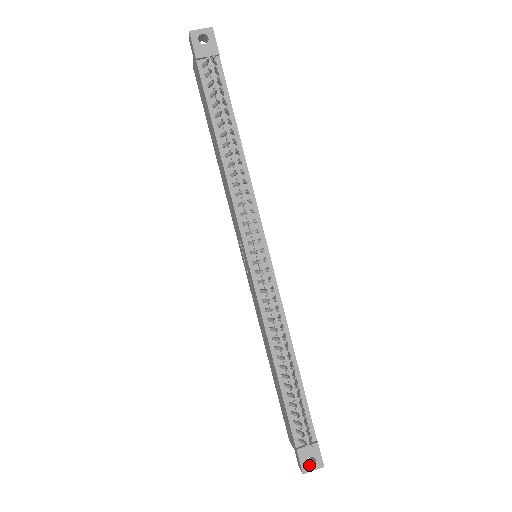
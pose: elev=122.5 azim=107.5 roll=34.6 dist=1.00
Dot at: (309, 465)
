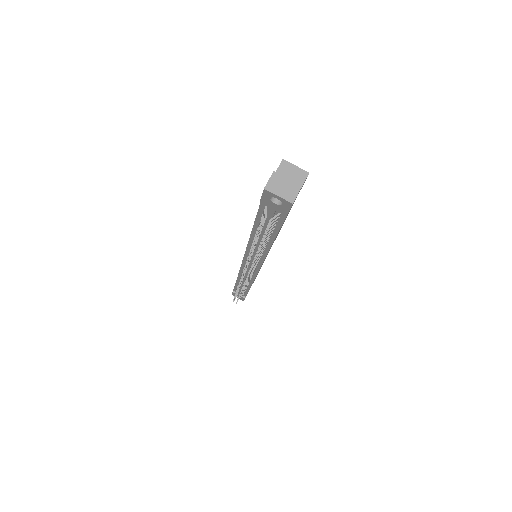
Dot at: (237, 296)
